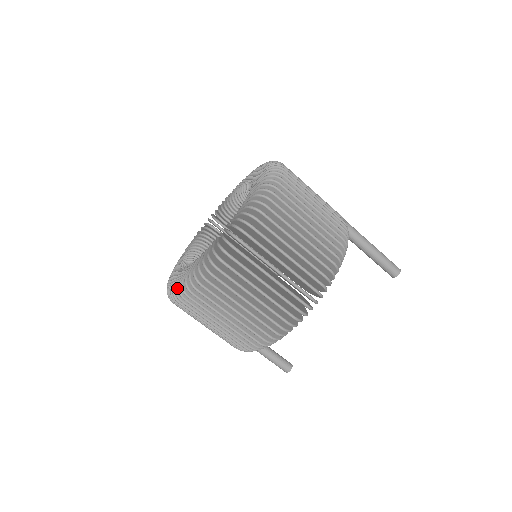
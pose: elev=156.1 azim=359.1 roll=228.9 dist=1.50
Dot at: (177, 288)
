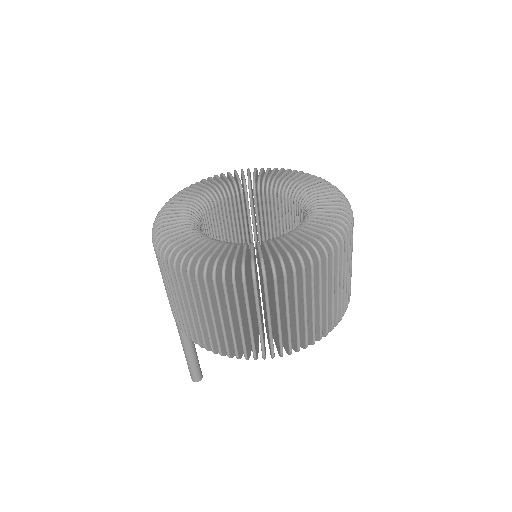
Dot at: (226, 265)
